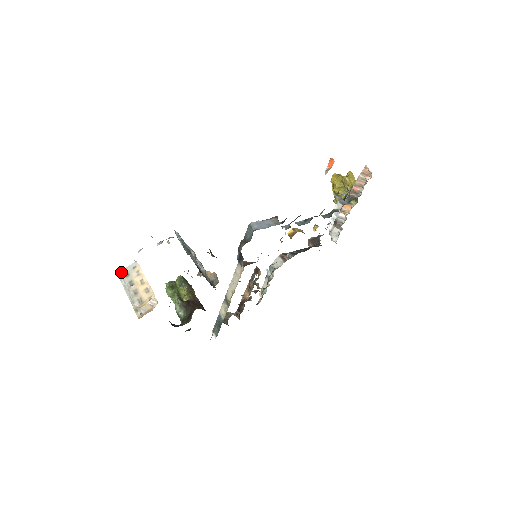
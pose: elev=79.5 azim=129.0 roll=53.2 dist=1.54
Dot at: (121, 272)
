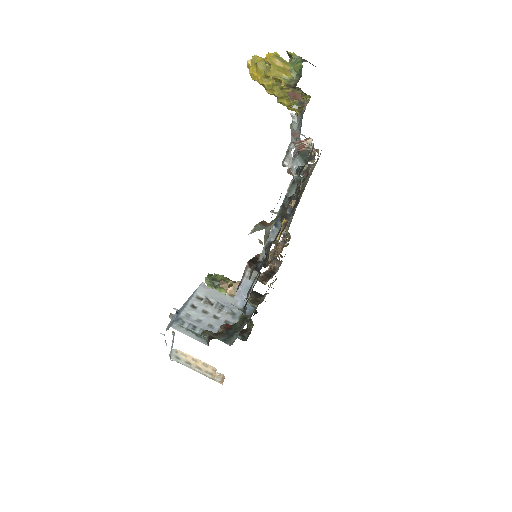
Dot at: occluded
